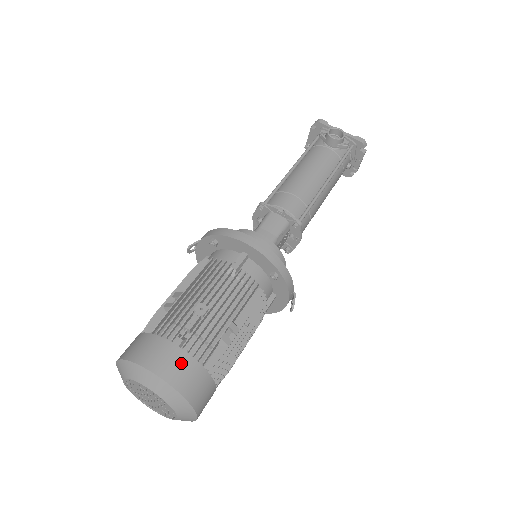
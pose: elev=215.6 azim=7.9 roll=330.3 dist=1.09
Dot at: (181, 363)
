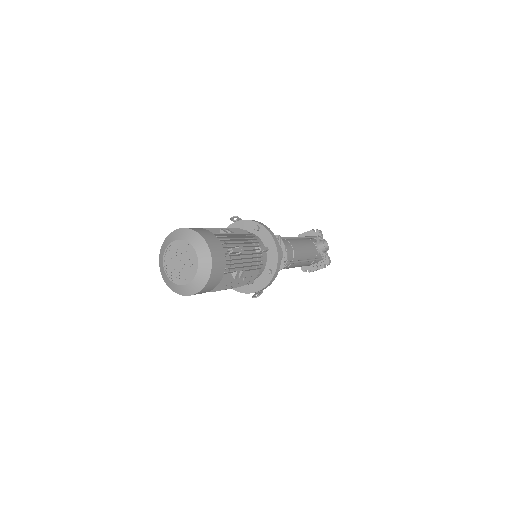
Dot at: (221, 261)
